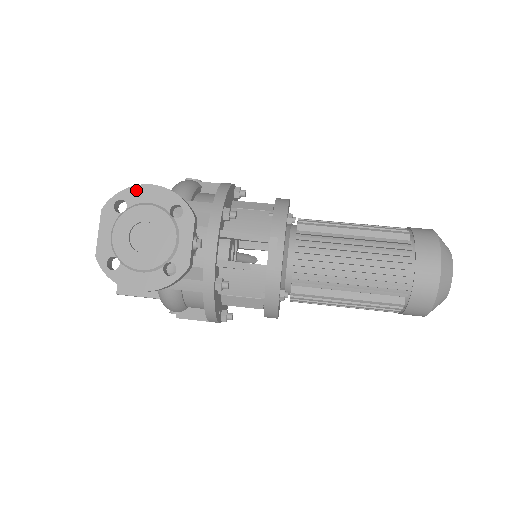
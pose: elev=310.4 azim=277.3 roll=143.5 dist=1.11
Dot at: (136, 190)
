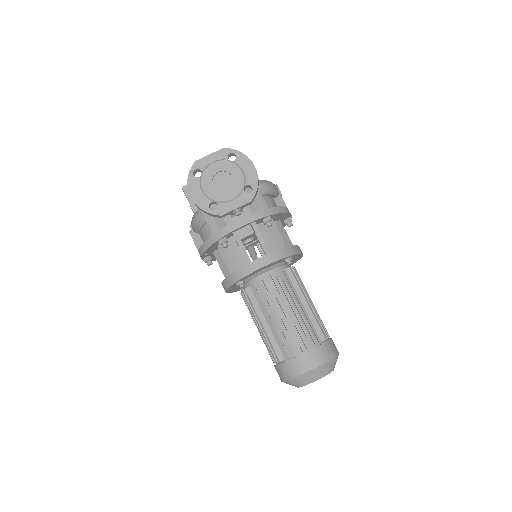
Dot at: (246, 160)
